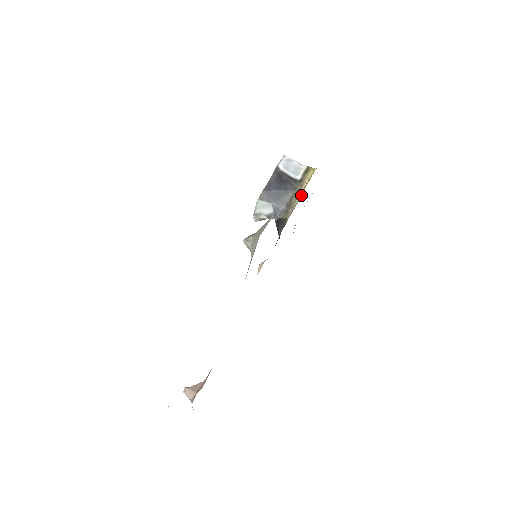
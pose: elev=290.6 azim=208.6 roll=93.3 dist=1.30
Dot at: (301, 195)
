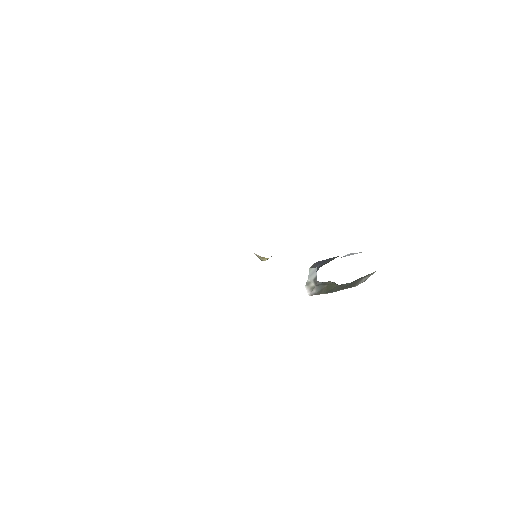
Dot at: occluded
